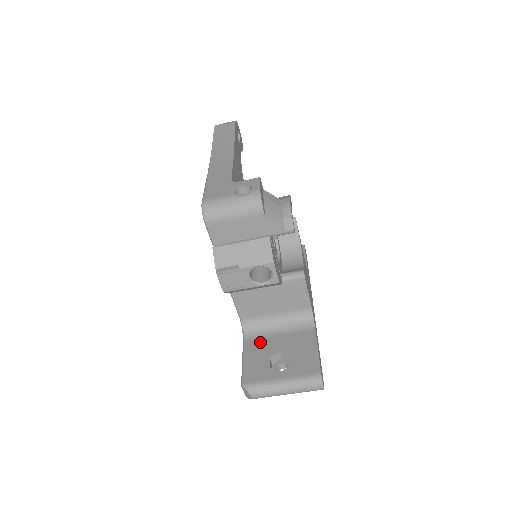
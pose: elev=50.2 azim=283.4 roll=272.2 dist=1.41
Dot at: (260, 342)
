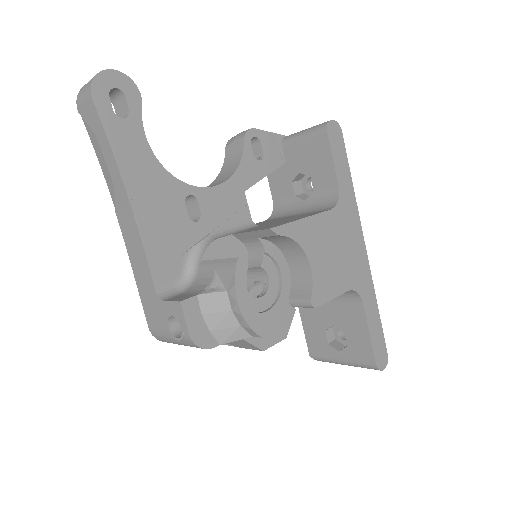
Dot at: (312, 309)
